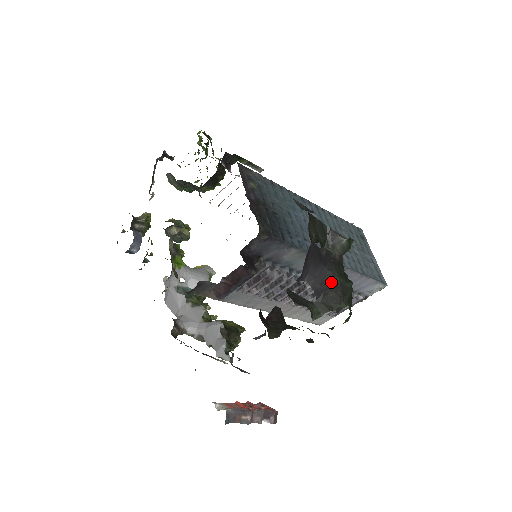
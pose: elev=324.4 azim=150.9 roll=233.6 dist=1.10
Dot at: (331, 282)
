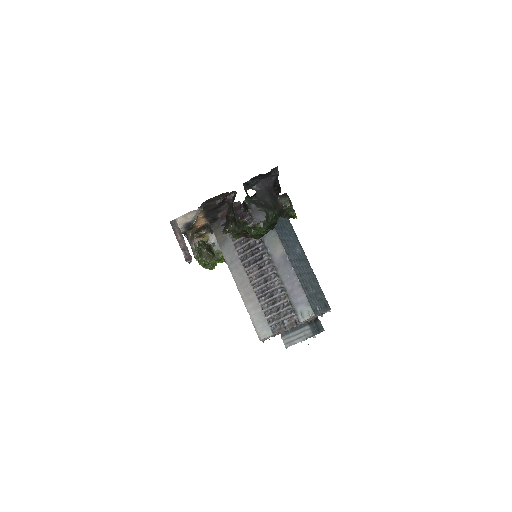
Dot at: (267, 201)
